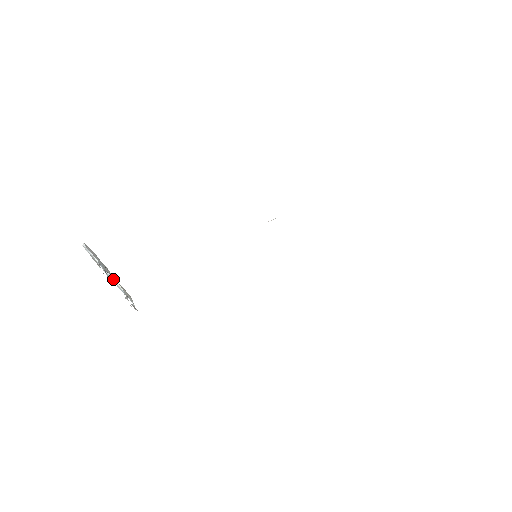
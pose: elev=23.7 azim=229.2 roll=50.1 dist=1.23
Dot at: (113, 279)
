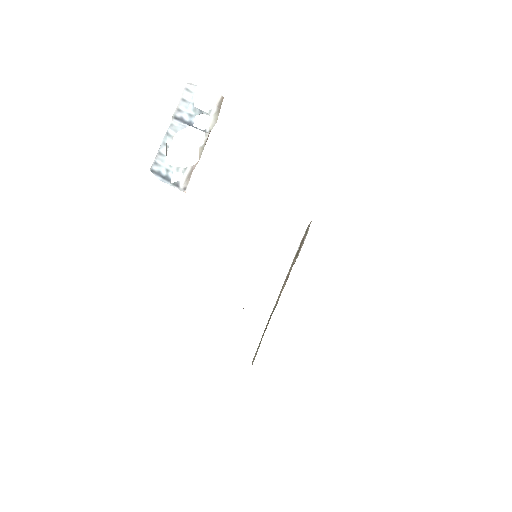
Dot at: (168, 143)
